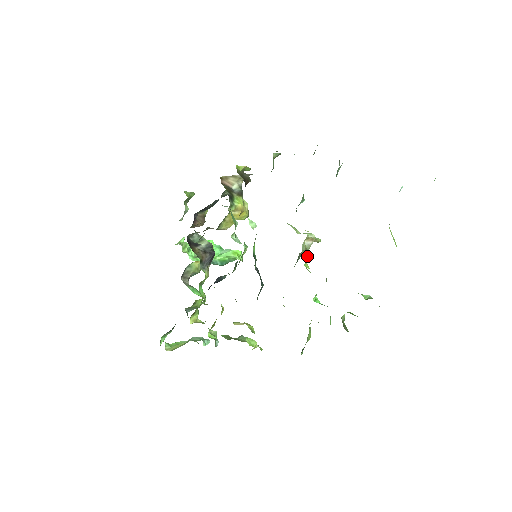
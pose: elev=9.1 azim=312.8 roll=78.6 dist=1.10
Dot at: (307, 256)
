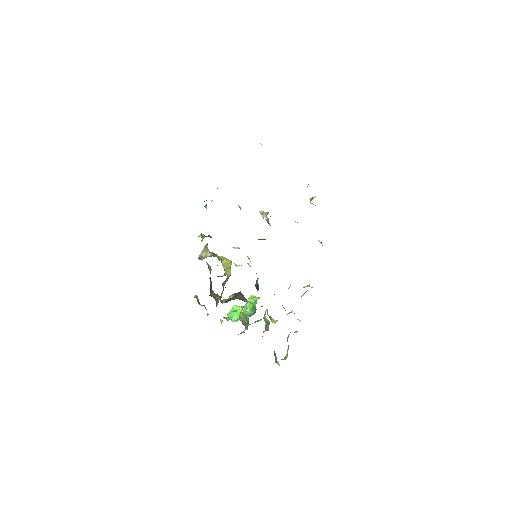
Dot at: occluded
